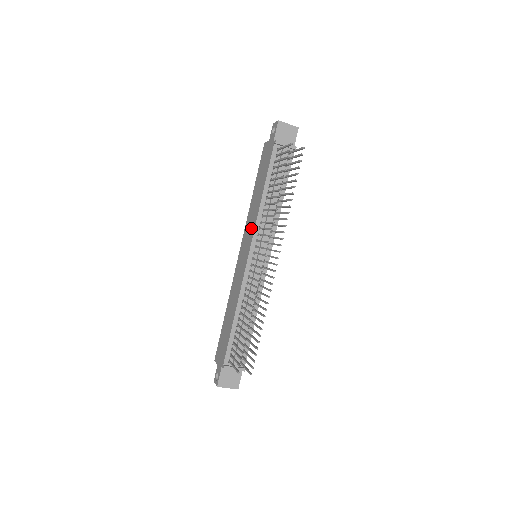
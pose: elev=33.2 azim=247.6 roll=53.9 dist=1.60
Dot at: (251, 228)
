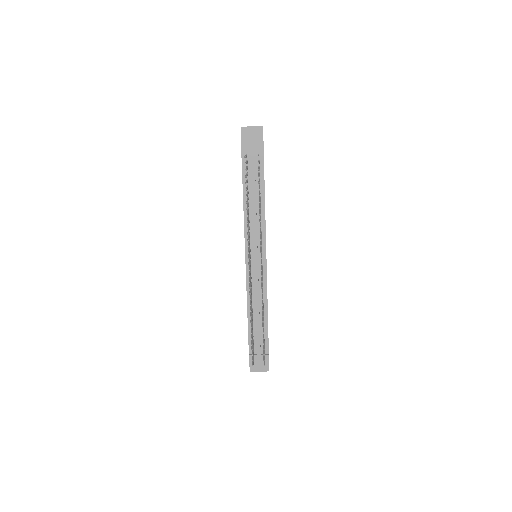
Dot at: occluded
